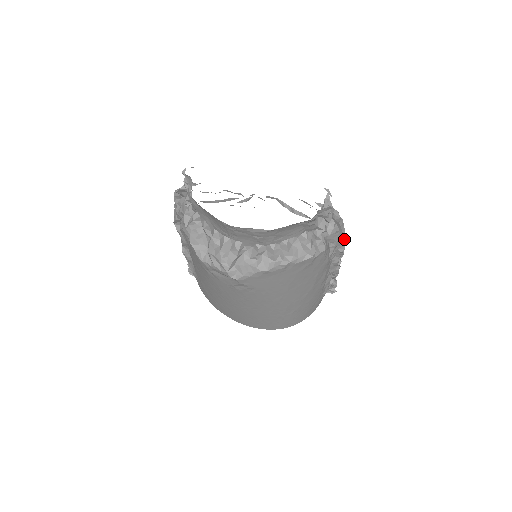
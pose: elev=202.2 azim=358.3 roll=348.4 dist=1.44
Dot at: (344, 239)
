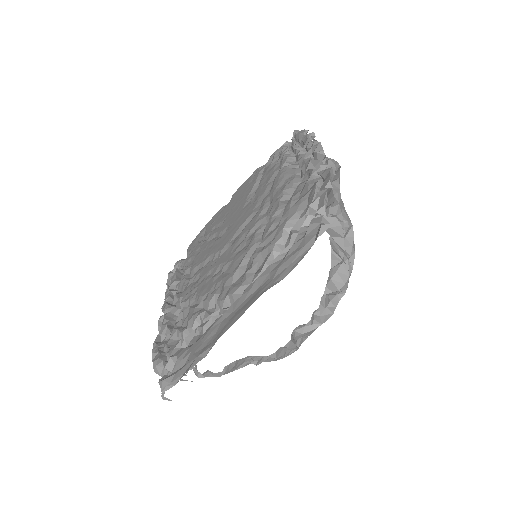
Dot at: (330, 162)
